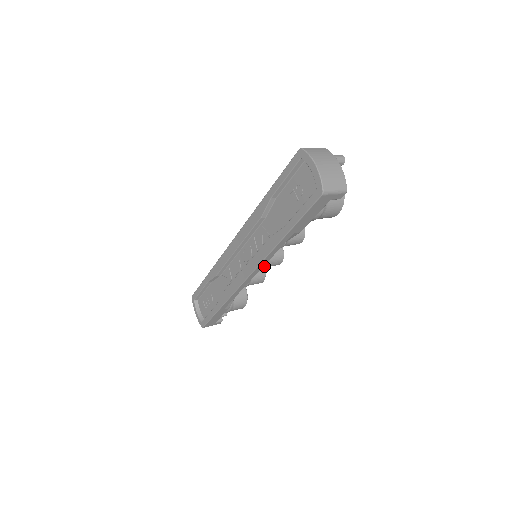
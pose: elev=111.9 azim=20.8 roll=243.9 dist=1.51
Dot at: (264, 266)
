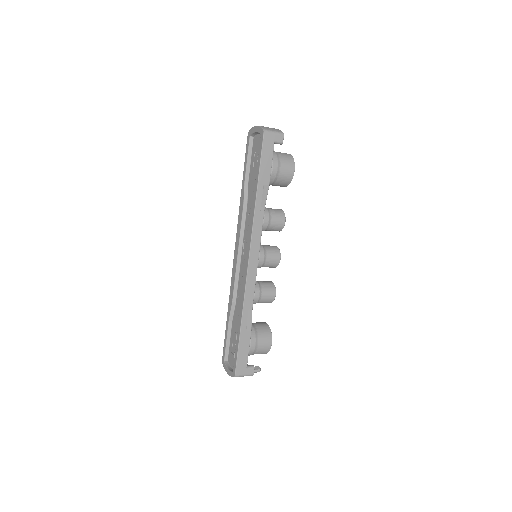
Dot at: (263, 256)
